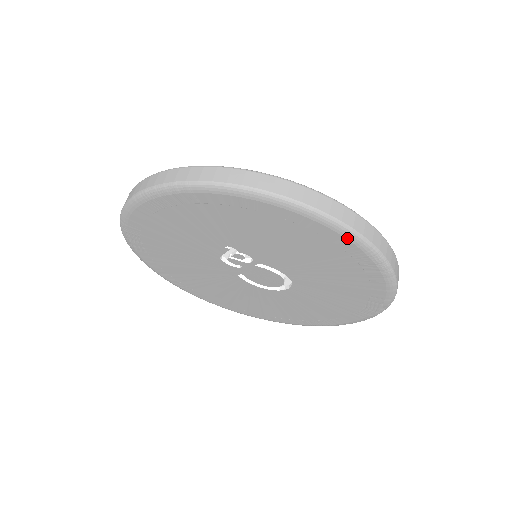
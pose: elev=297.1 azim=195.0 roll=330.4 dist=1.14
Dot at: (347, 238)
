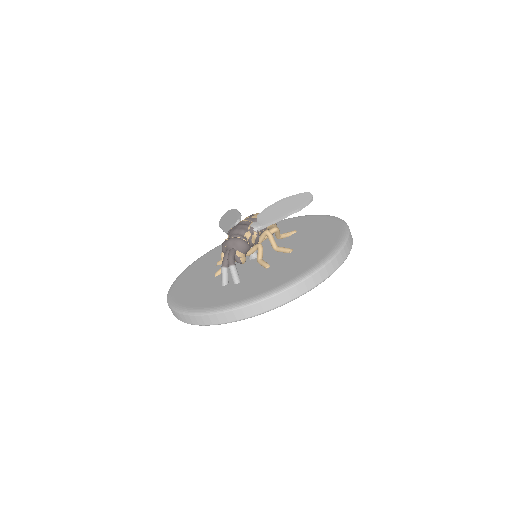
Dot at: occluded
